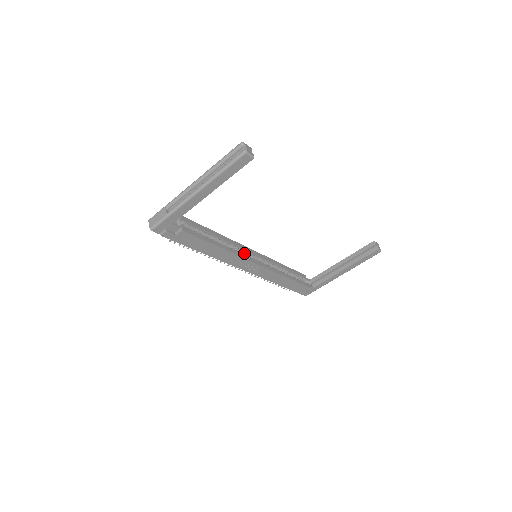
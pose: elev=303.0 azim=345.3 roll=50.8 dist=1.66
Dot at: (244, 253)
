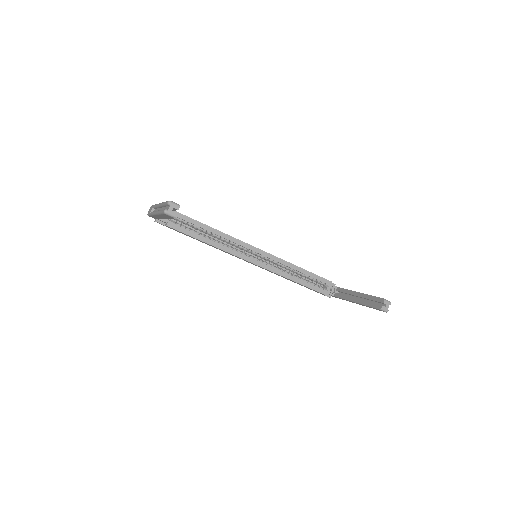
Dot at: (245, 250)
